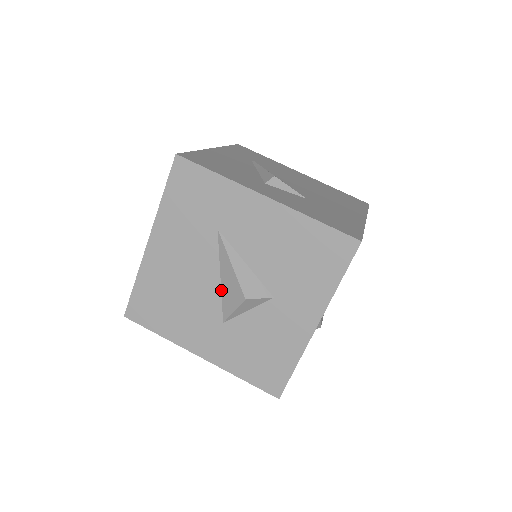
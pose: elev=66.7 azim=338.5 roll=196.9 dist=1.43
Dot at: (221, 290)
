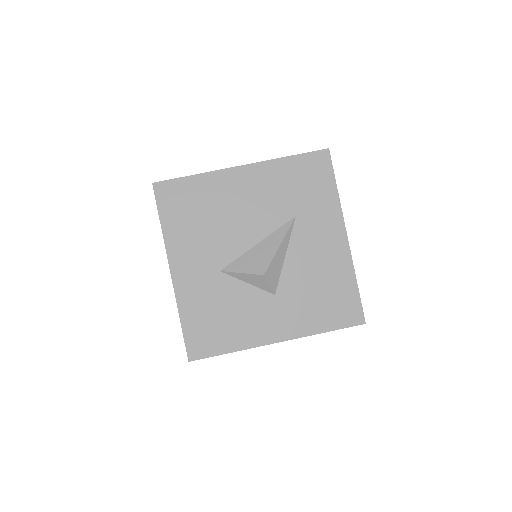
Dot at: (248, 251)
